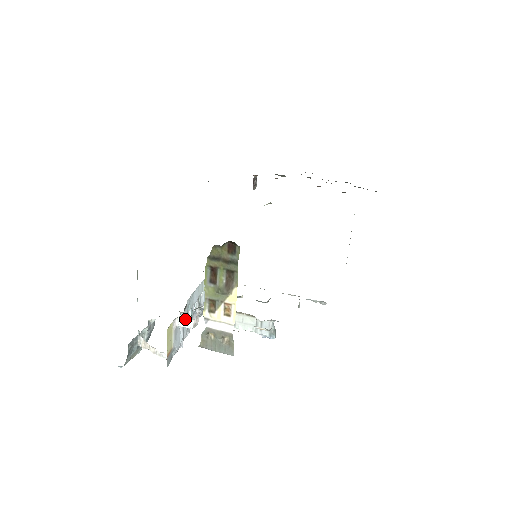
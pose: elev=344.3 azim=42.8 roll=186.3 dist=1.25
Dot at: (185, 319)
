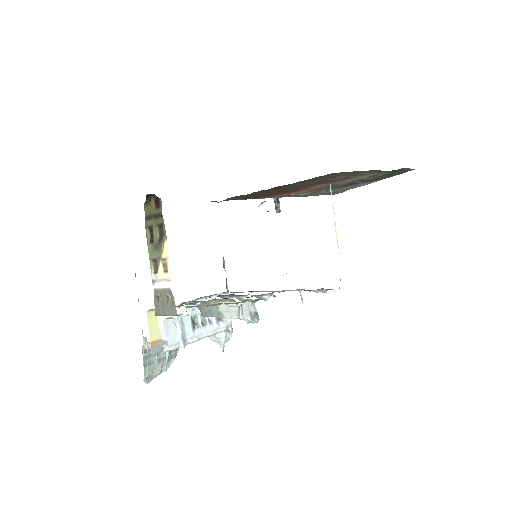
Dot at: occluded
